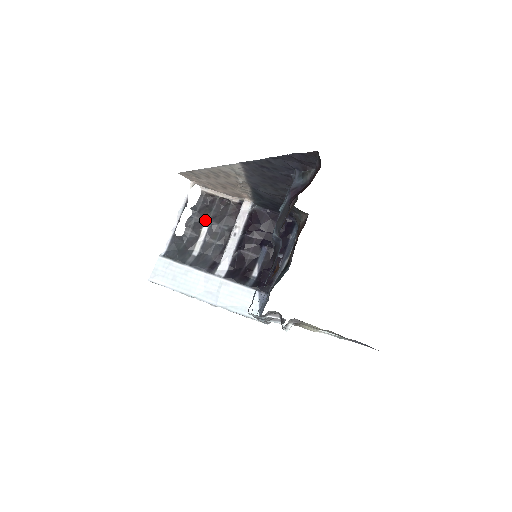
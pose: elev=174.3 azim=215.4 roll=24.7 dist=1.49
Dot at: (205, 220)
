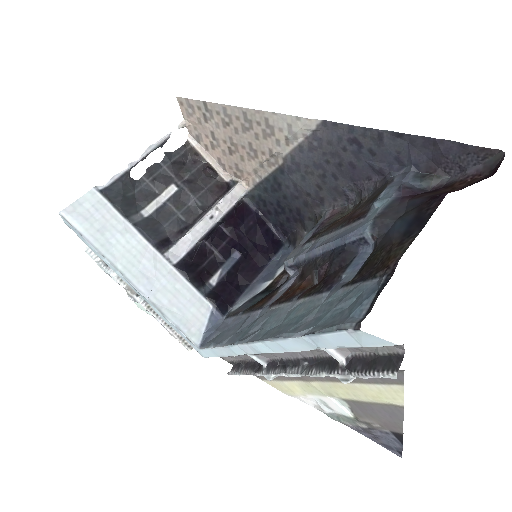
Dot at: (177, 178)
